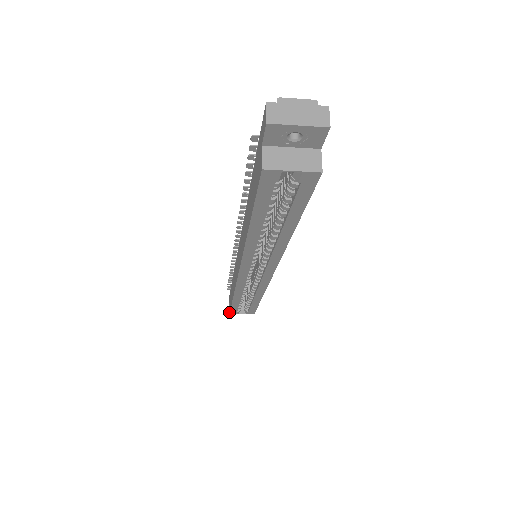
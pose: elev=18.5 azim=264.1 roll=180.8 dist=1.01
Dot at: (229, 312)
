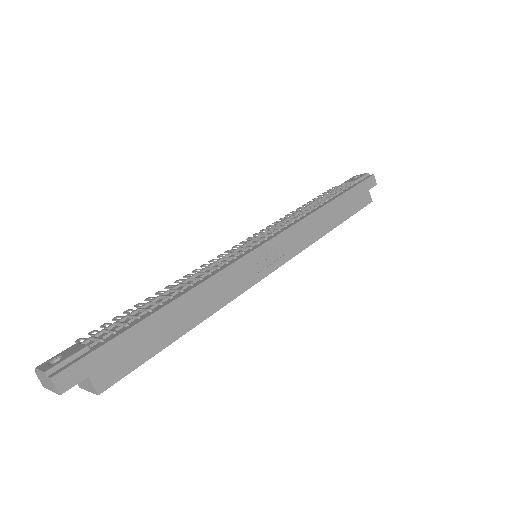
Dot at: occluded
